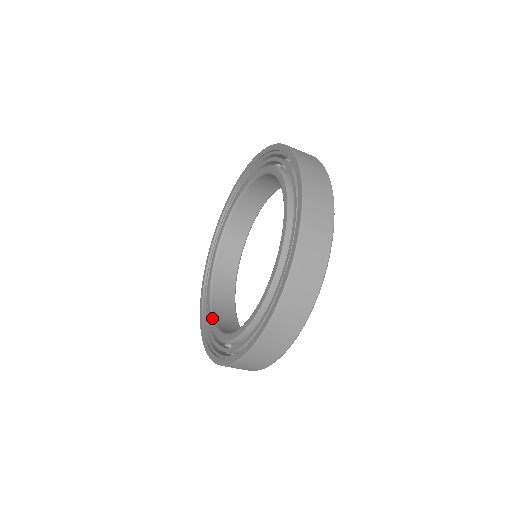
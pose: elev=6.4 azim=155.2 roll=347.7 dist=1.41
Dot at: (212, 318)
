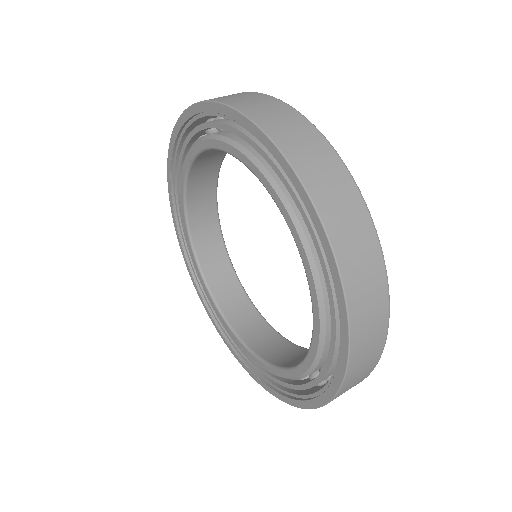
Dot at: (280, 369)
